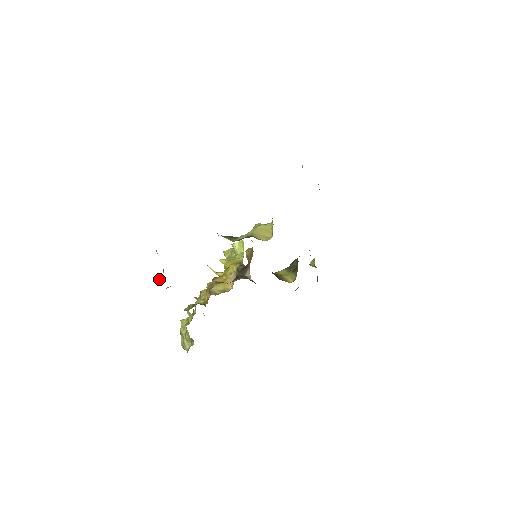
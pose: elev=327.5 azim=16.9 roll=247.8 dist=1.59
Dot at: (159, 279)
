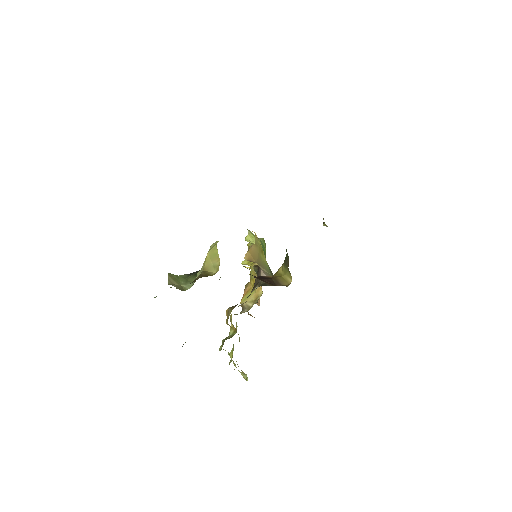
Dot at: occluded
